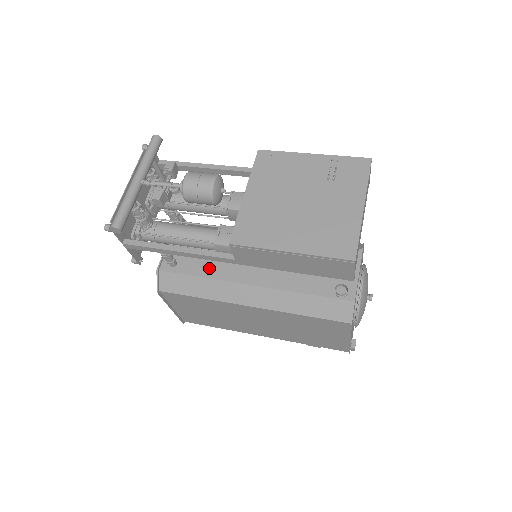
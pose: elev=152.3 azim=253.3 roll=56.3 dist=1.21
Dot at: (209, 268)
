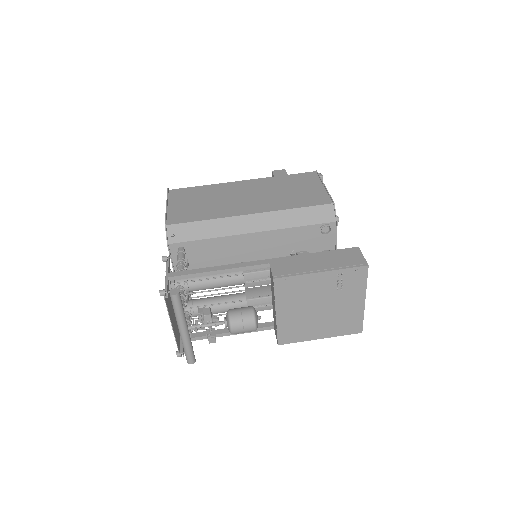
Dot at: occluded
